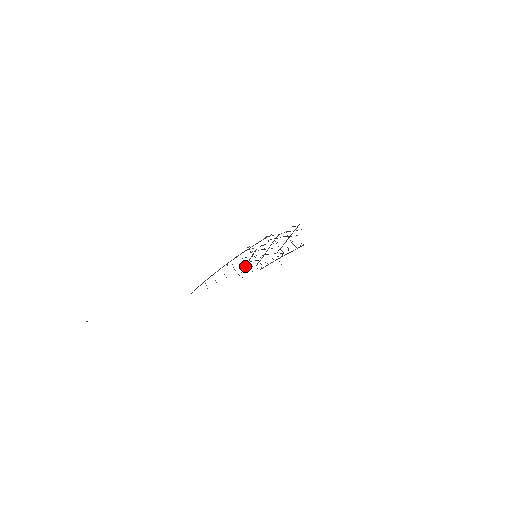
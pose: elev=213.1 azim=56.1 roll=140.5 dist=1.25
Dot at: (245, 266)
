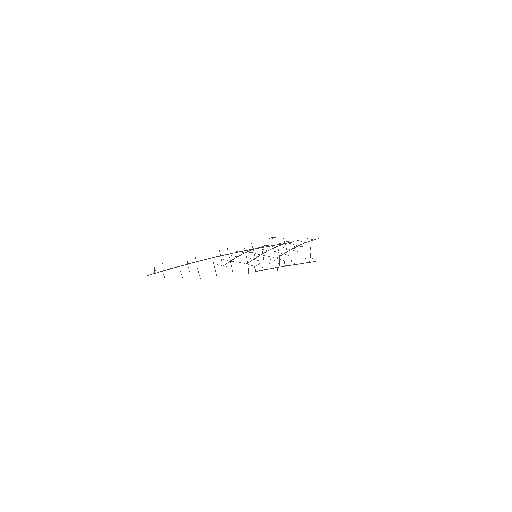
Dot at: (231, 260)
